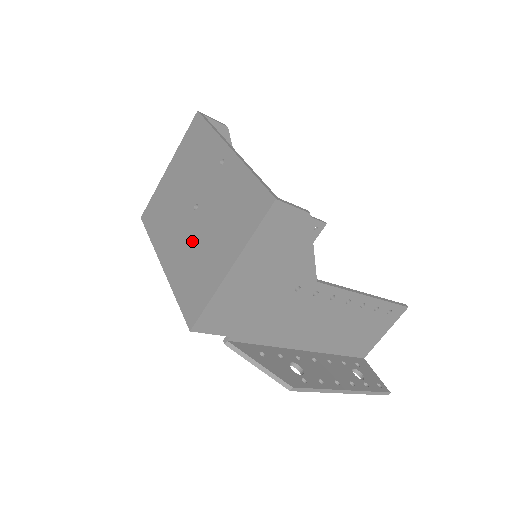
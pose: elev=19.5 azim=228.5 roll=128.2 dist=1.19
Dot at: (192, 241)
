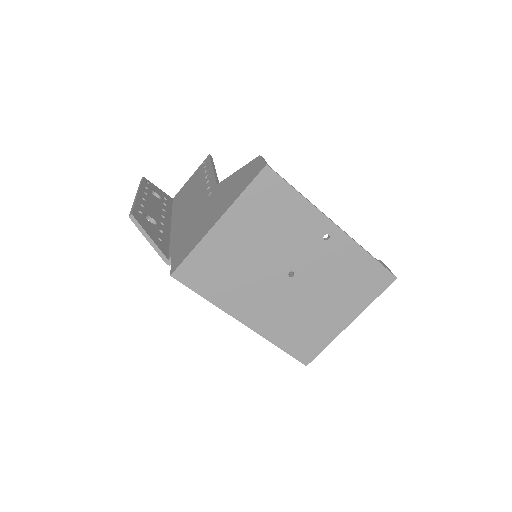
Dot at: (293, 304)
